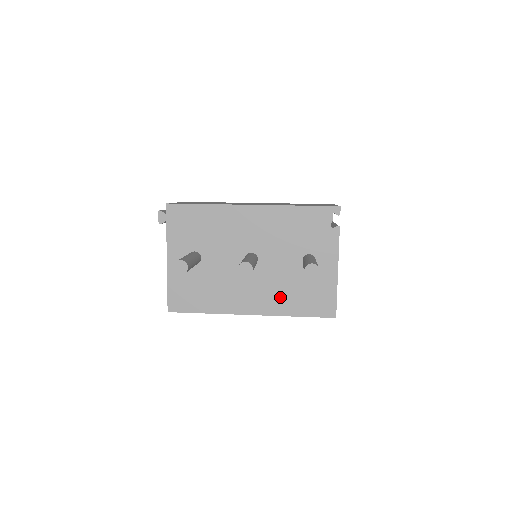
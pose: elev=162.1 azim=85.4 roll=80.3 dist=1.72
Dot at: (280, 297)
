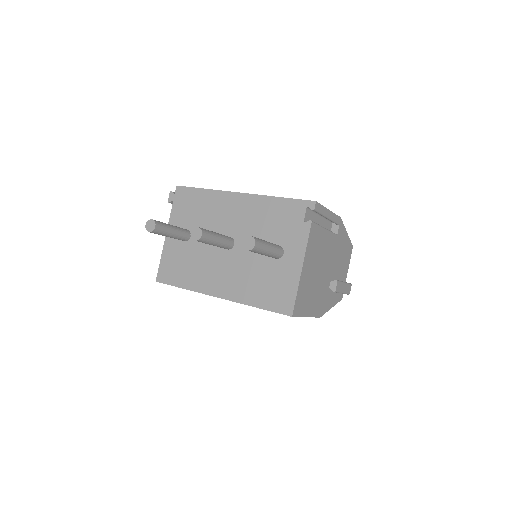
Dot at: (245, 284)
